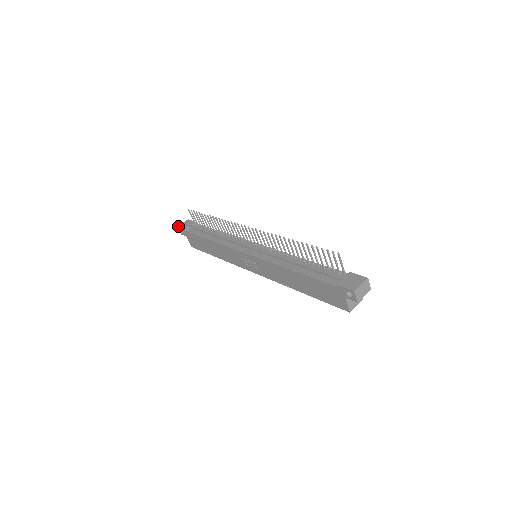
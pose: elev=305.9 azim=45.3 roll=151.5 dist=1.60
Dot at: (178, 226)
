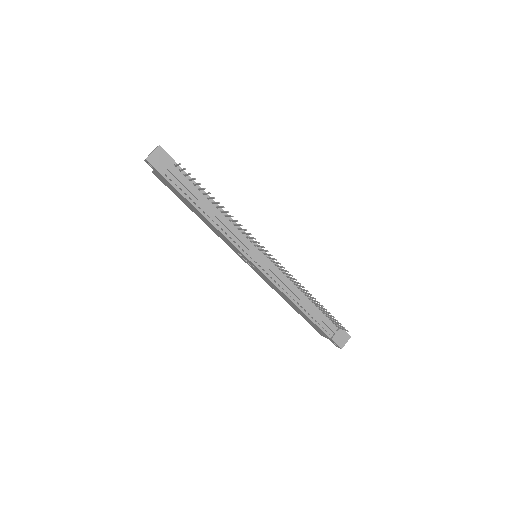
Dot at: (147, 159)
